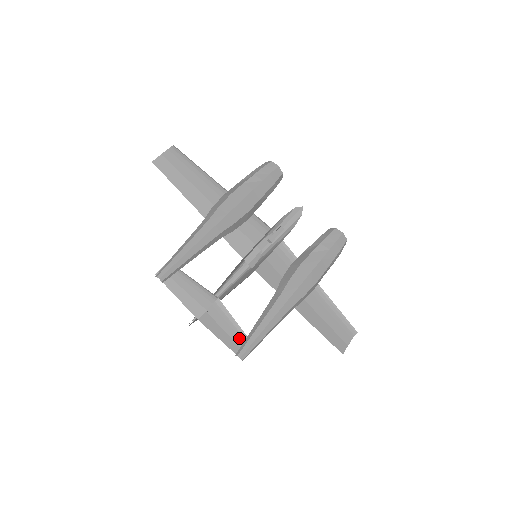
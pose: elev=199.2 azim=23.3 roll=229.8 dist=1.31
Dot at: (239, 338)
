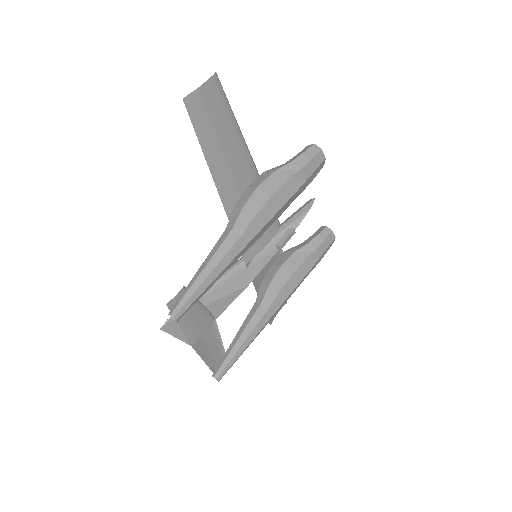
Dot at: (217, 353)
